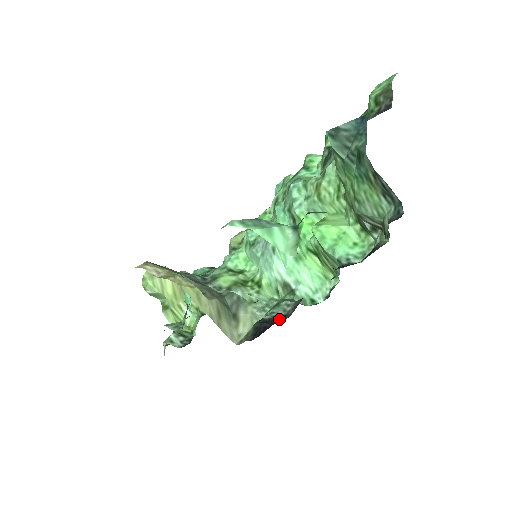
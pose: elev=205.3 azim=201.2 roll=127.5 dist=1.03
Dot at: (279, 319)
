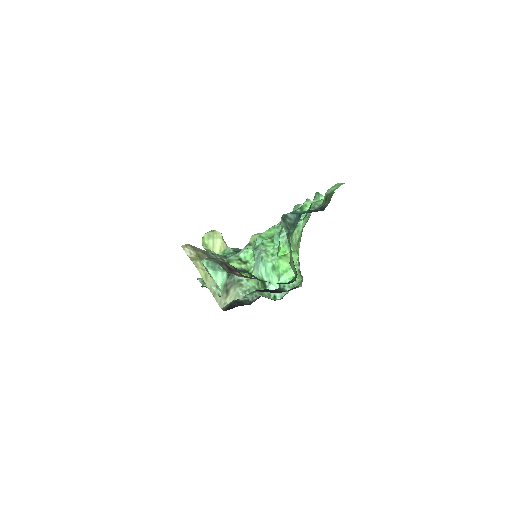
Dot at: (246, 303)
